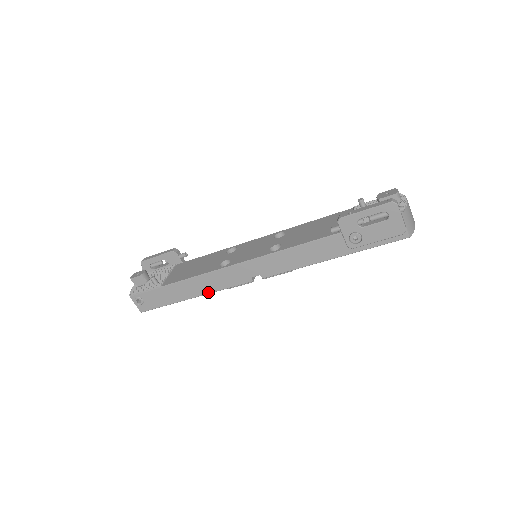
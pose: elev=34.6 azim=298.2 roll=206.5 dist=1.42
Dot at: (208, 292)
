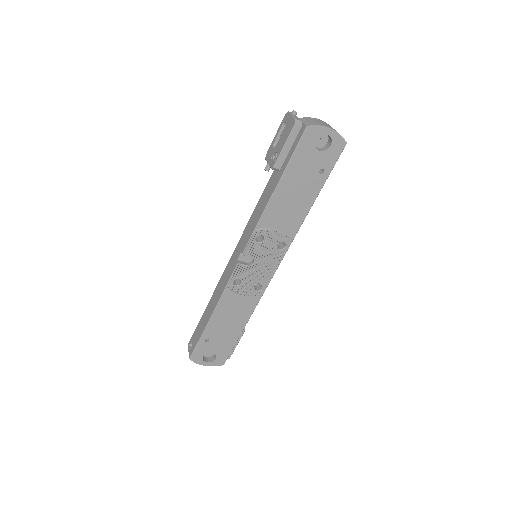
Dot at: (219, 299)
